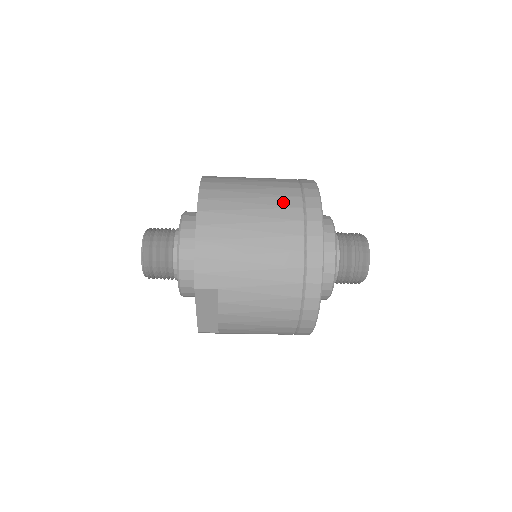
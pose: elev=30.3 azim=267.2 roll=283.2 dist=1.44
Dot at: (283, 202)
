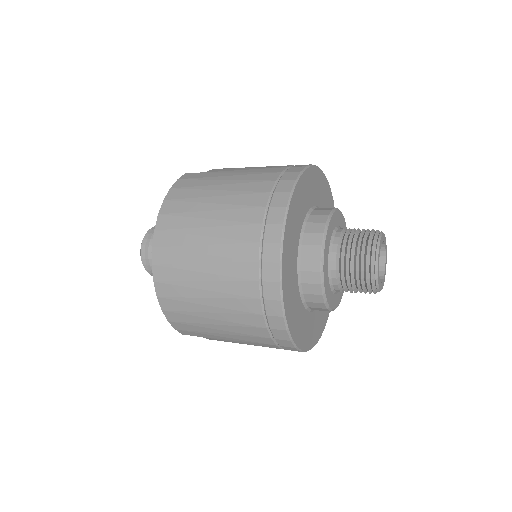
Dot at: (236, 271)
